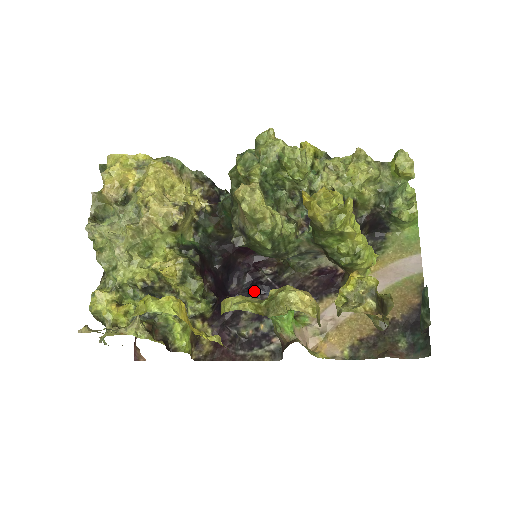
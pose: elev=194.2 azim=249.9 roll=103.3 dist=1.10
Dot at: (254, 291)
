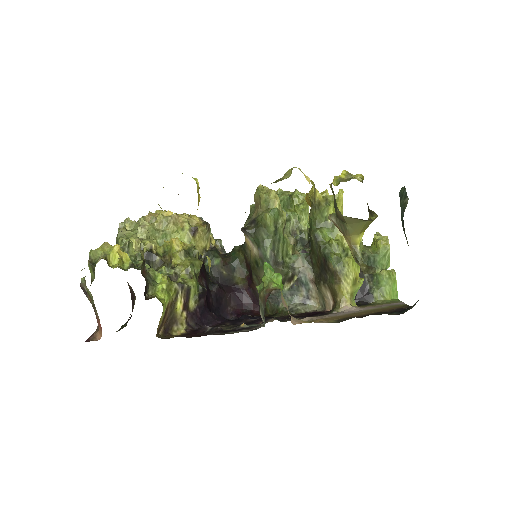
Dot at: (239, 319)
